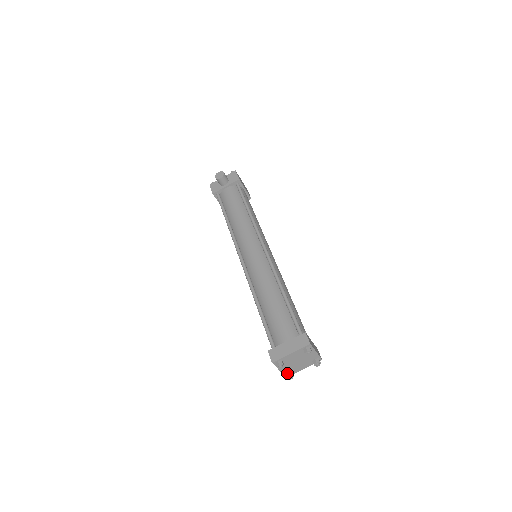
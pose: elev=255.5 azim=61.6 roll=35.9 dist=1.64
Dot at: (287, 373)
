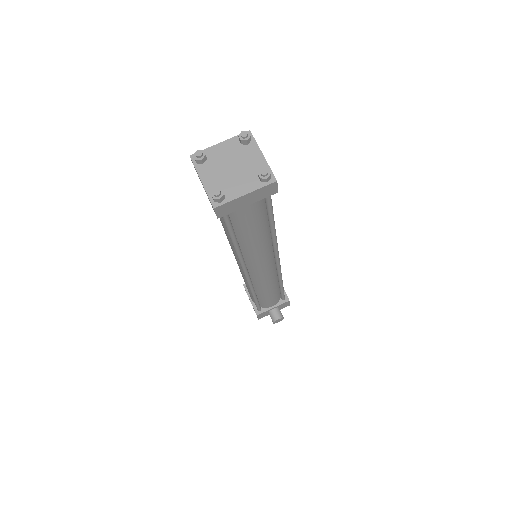
Dot at: occluded
